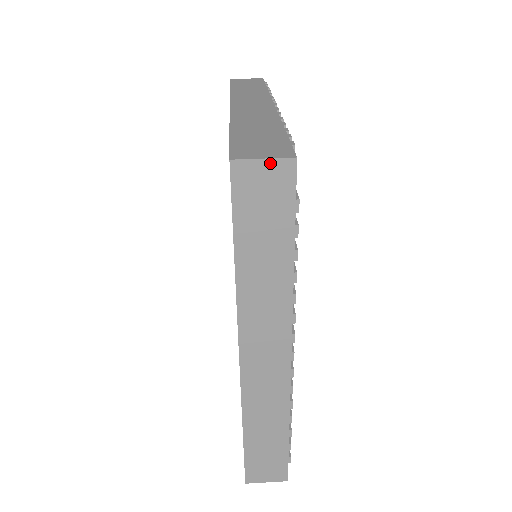
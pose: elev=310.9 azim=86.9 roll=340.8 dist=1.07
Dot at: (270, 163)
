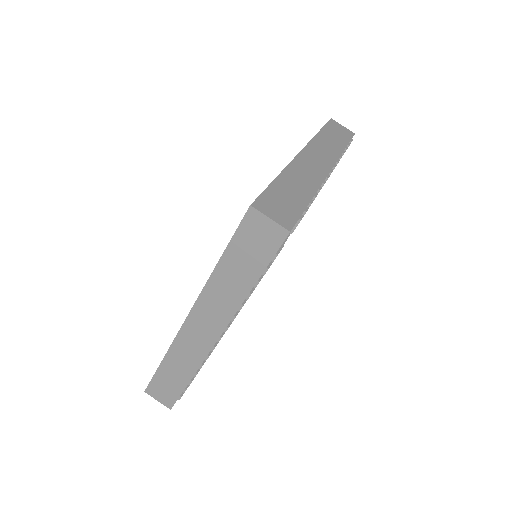
Dot at: (273, 224)
